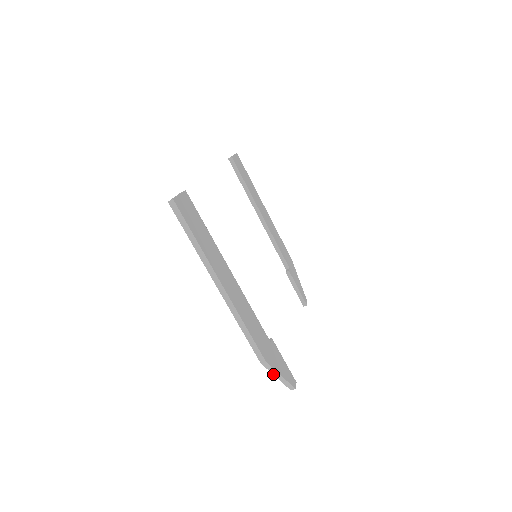
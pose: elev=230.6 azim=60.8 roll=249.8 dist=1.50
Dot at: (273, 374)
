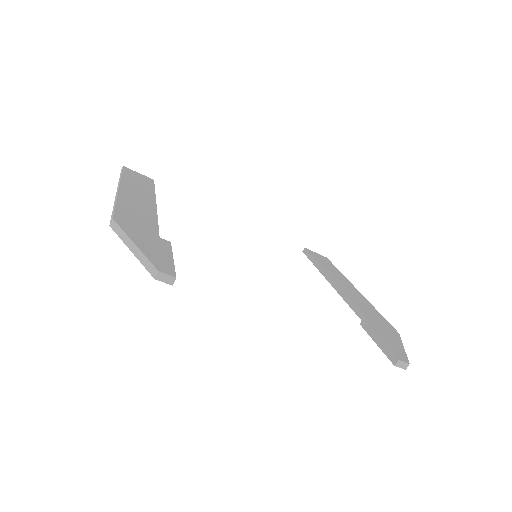
Dot at: (126, 244)
